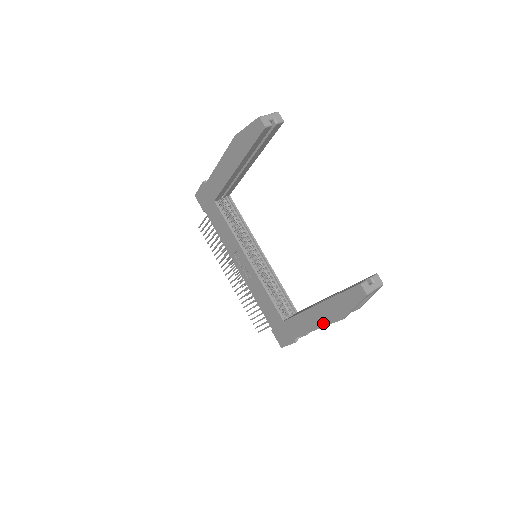
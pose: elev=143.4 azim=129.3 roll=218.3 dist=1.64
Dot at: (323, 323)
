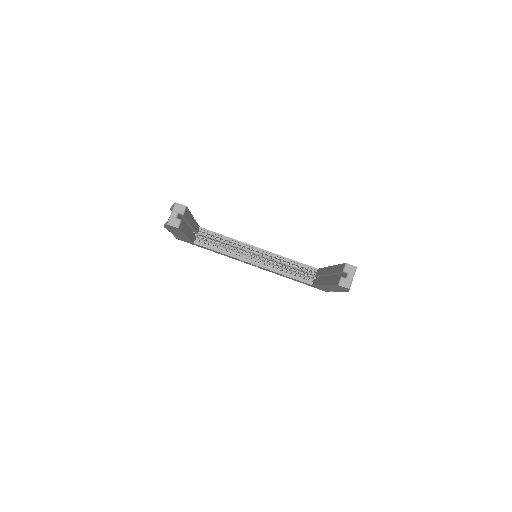
Dot at: occluded
